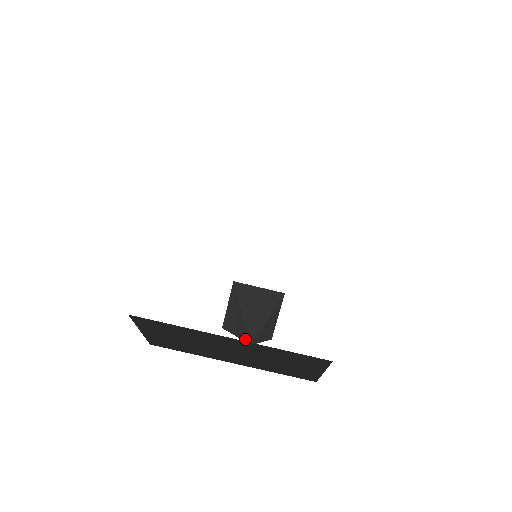
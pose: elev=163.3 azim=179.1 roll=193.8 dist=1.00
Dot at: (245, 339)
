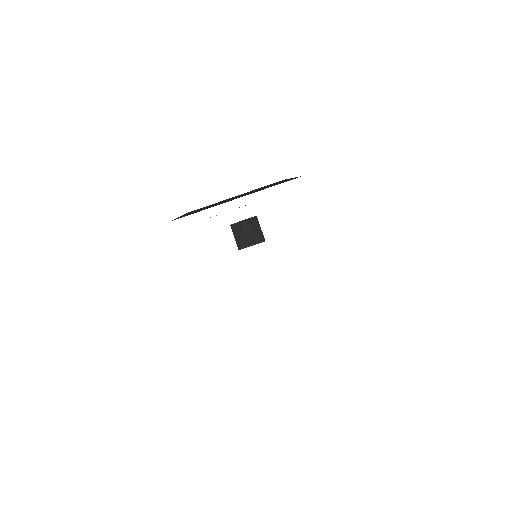
Dot at: (242, 226)
